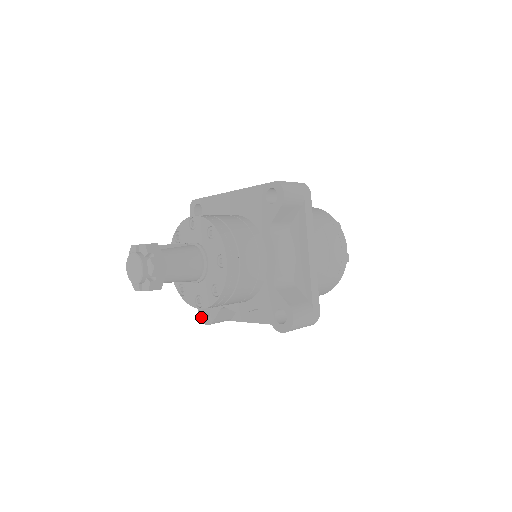
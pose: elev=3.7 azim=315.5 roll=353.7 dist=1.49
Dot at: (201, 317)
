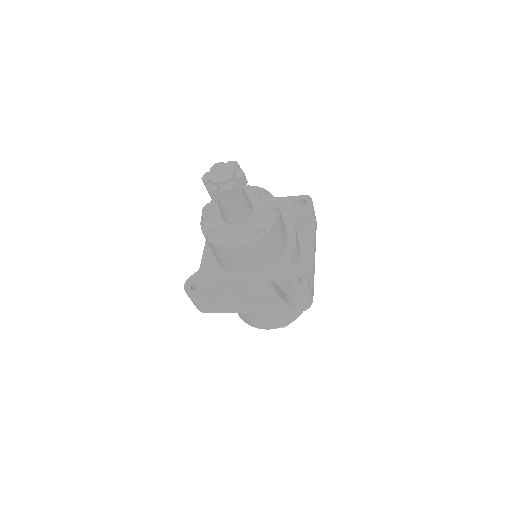
Dot at: (188, 290)
